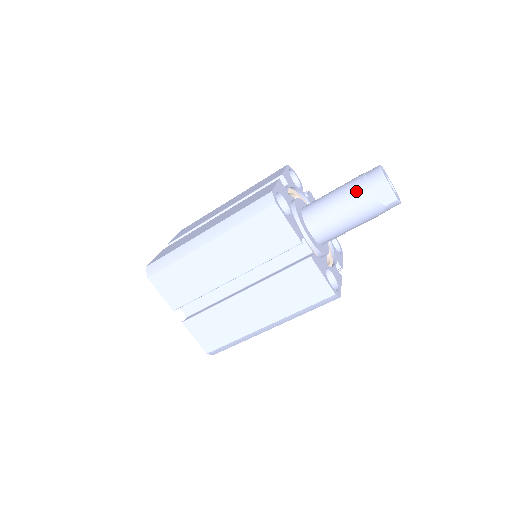
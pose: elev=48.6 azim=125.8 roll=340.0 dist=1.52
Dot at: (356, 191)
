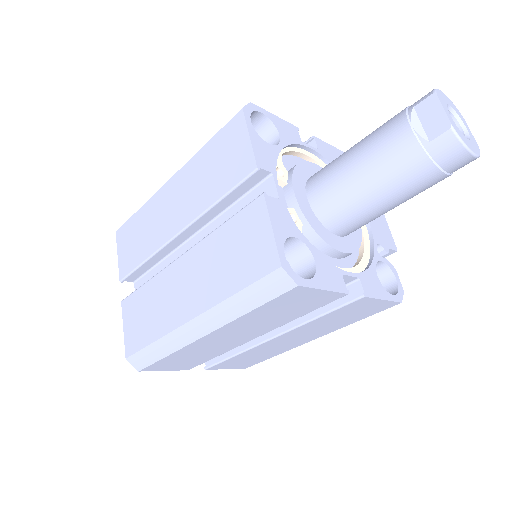
Dot at: (385, 123)
